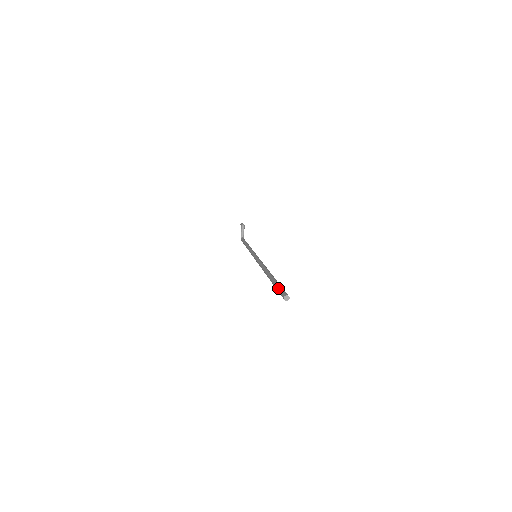
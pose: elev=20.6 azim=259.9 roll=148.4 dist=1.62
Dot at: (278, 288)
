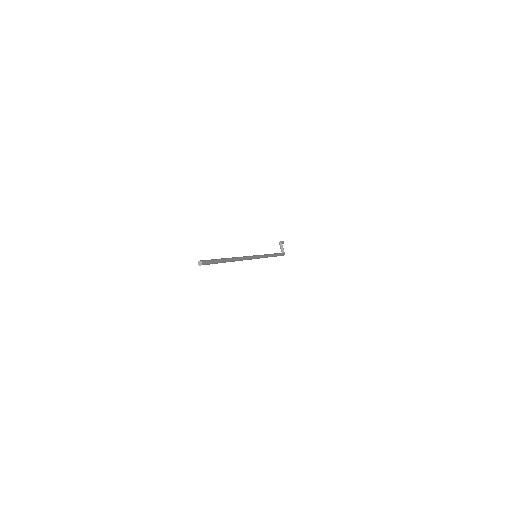
Dot at: occluded
